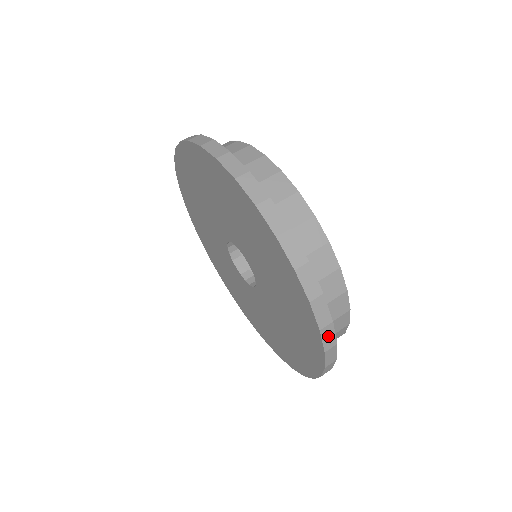
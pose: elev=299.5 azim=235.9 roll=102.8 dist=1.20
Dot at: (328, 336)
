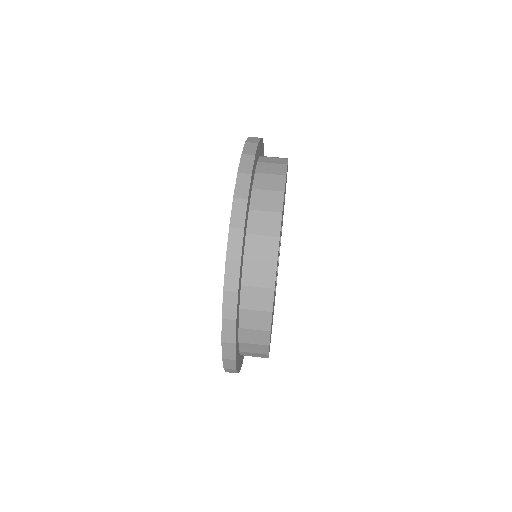
Dot at: occluded
